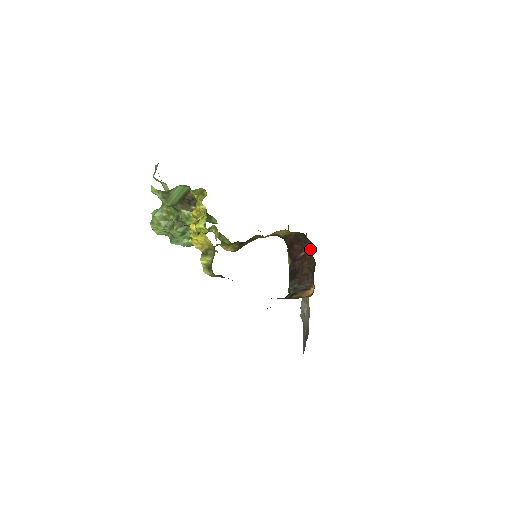
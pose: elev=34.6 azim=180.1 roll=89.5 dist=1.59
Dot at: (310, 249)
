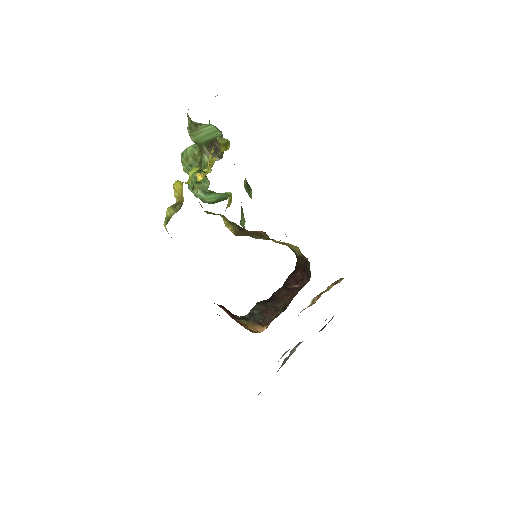
Dot at: occluded
